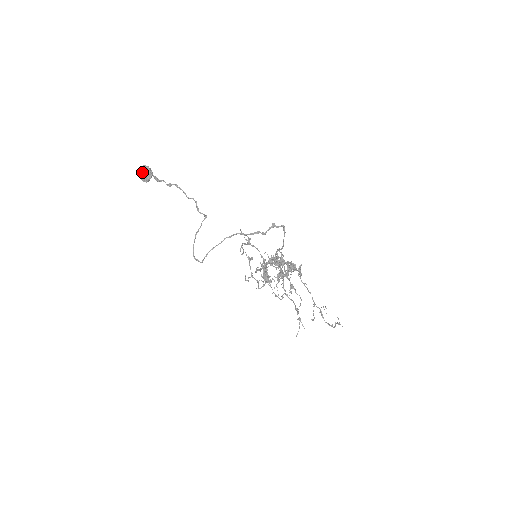
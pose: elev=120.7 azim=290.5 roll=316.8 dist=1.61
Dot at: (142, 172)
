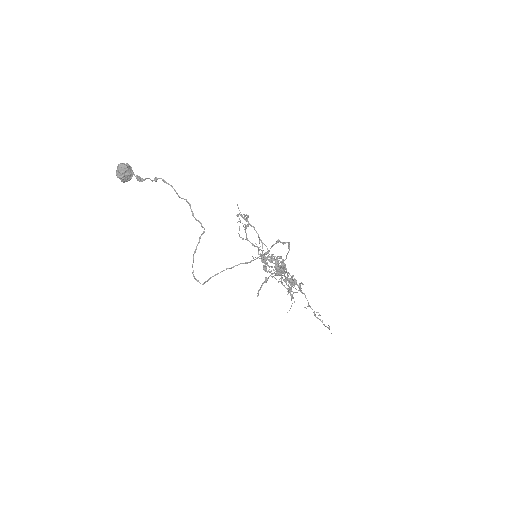
Dot at: (120, 175)
